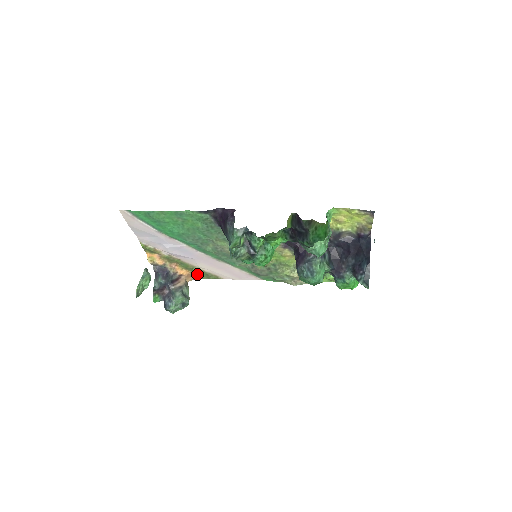
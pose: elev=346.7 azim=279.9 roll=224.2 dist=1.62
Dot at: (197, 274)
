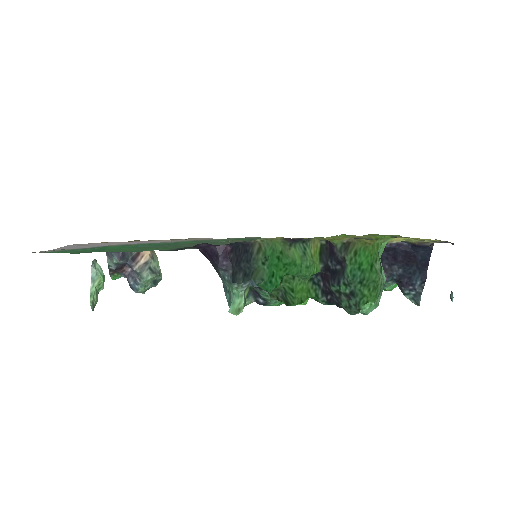
Dot at: occluded
